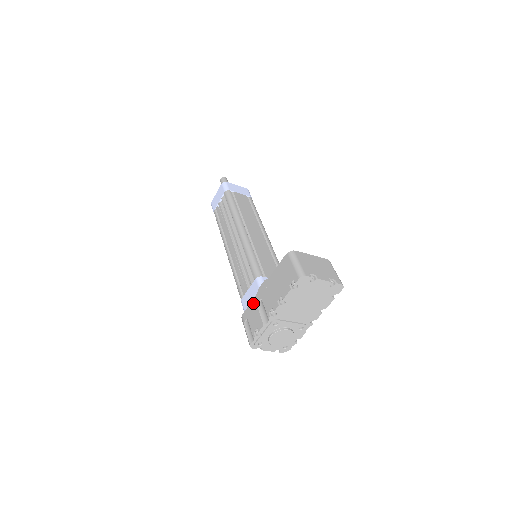
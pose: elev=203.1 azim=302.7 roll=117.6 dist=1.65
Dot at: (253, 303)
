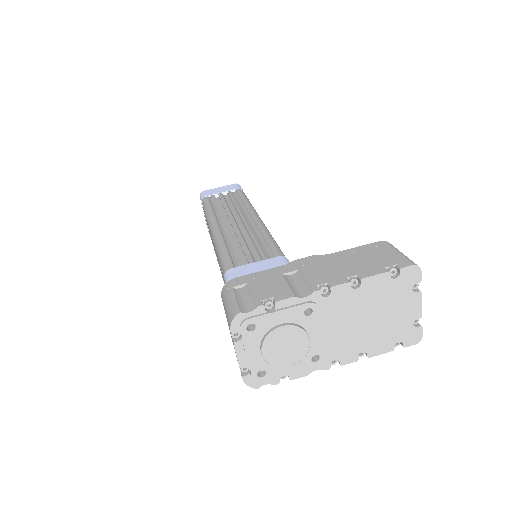
Dot at: (273, 270)
